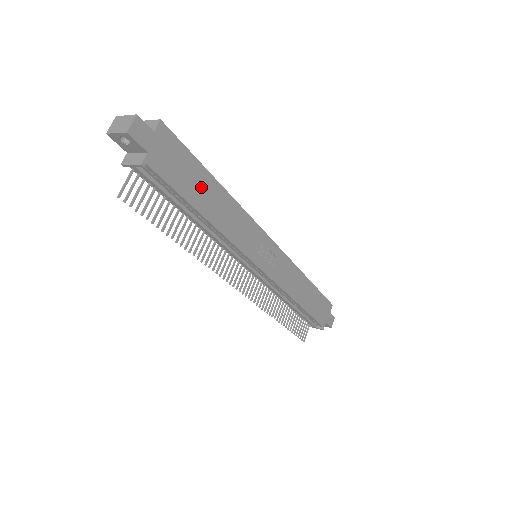
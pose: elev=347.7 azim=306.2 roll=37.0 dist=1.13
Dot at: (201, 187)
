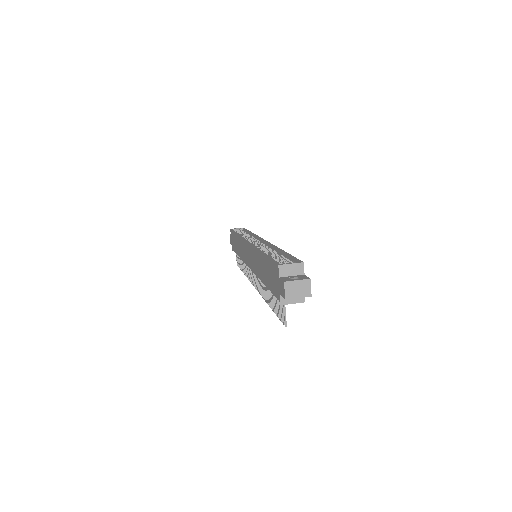
Dot at: occluded
